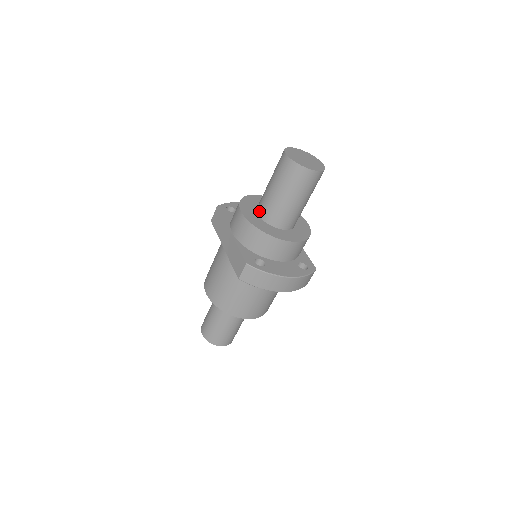
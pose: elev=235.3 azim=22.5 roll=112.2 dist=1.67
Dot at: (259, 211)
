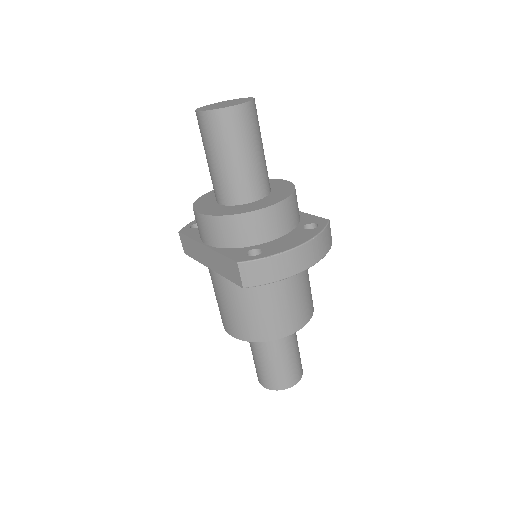
Dot at: (218, 199)
